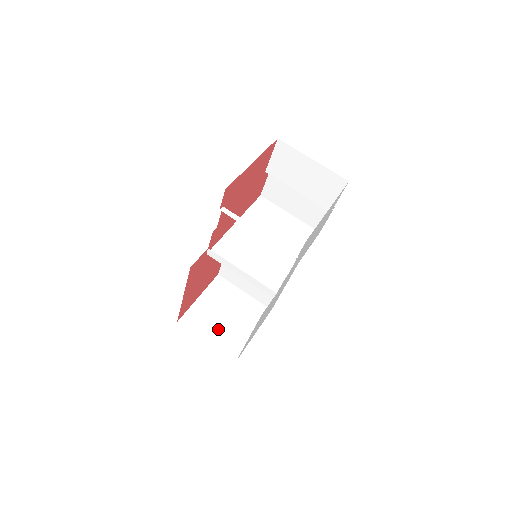
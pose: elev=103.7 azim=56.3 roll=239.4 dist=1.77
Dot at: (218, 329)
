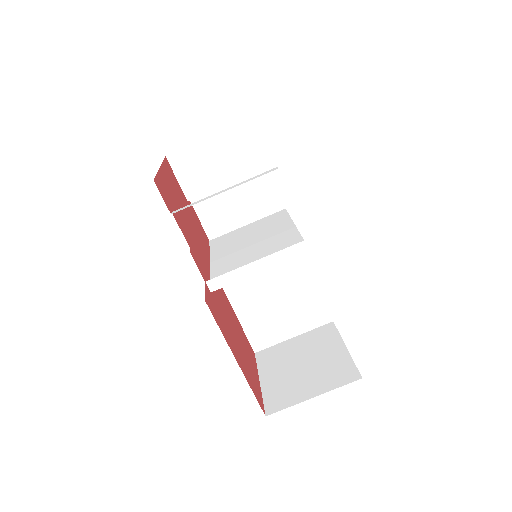
Dot at: (310, 378)
